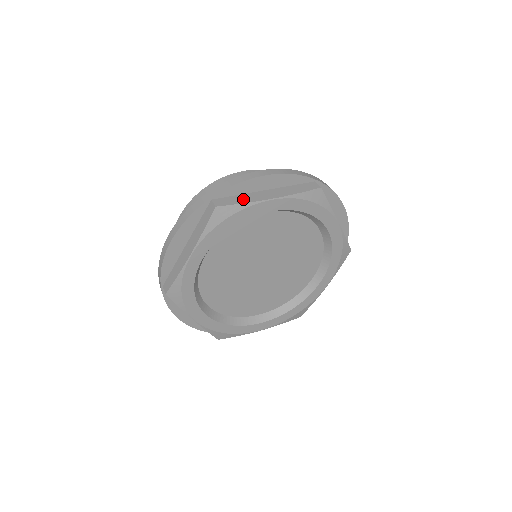
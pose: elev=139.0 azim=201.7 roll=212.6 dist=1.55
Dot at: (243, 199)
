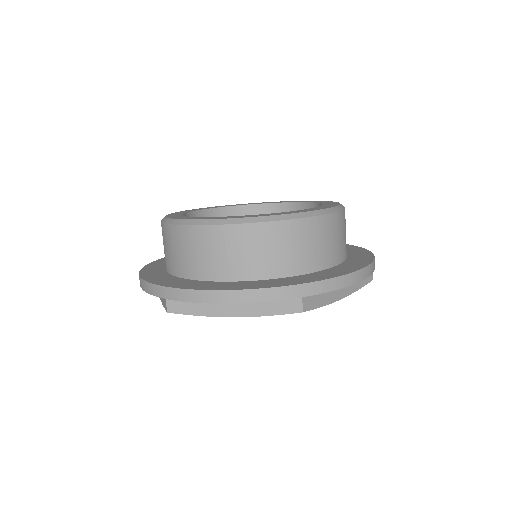
Dot at: (200, 308)
